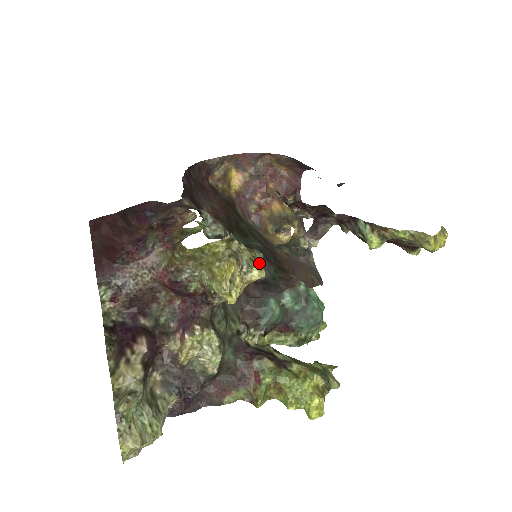
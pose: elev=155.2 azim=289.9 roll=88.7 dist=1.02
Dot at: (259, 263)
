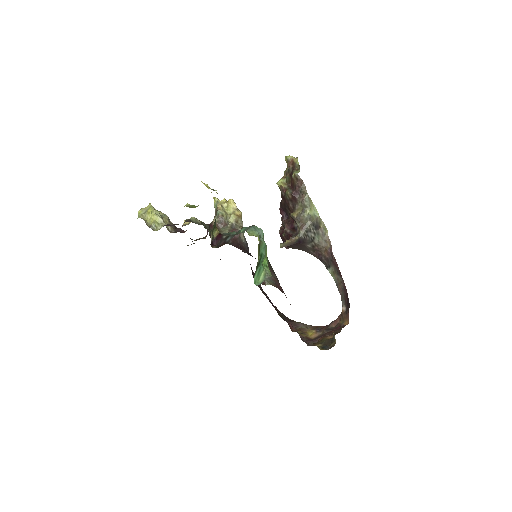
Dot at: occluded
